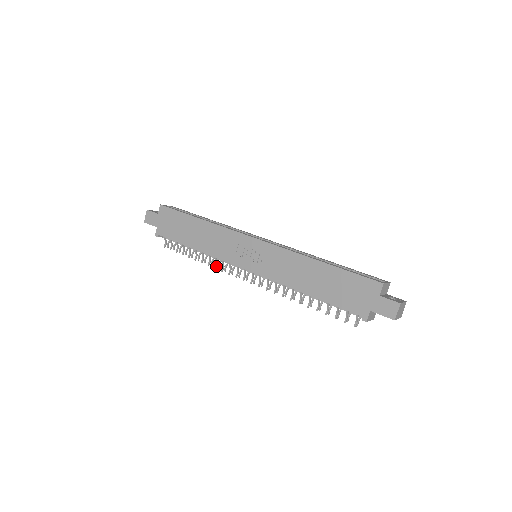
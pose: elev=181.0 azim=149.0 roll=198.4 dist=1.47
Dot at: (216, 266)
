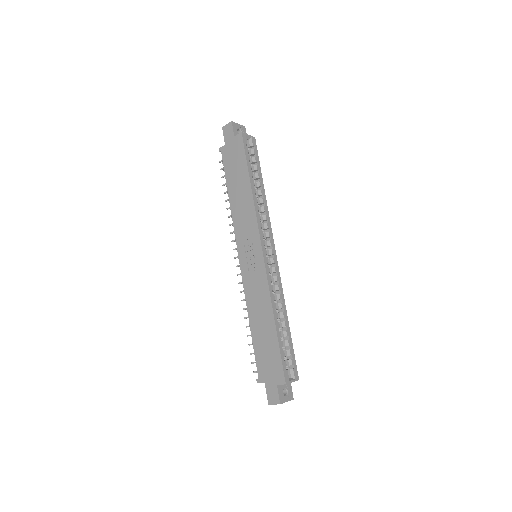
Dot at: occluded
